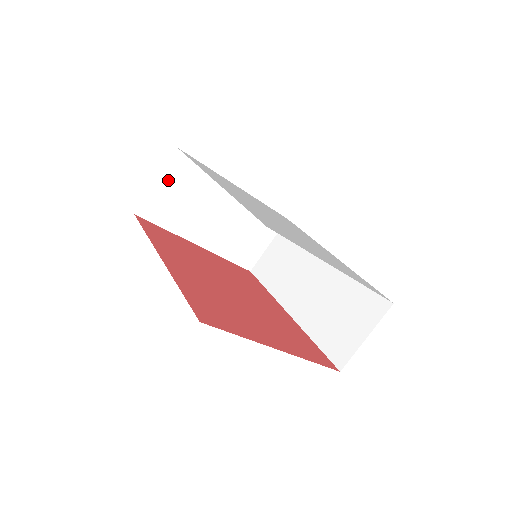
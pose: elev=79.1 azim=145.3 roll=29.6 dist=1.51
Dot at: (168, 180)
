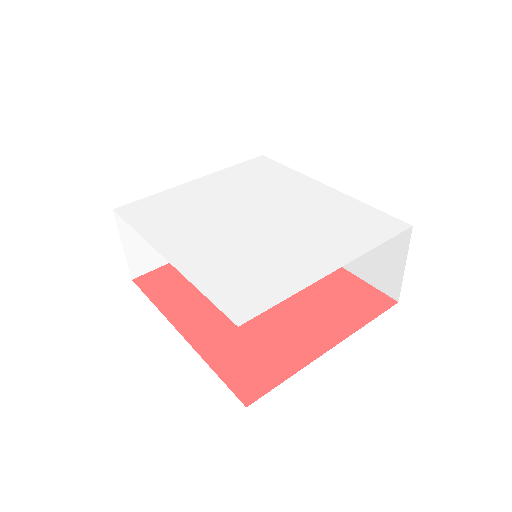
Dot at: (132, 235)
